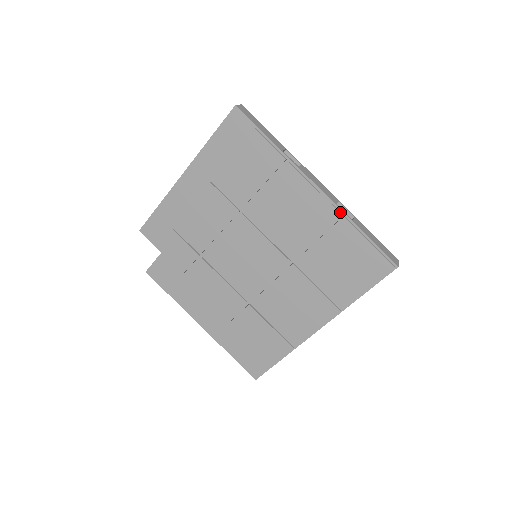
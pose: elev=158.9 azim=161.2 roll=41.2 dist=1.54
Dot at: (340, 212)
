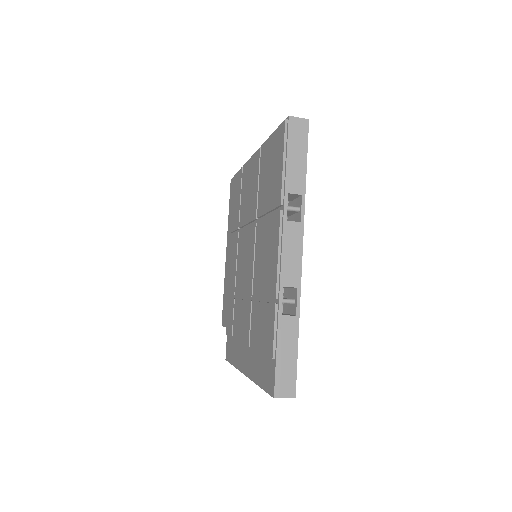
Dot at: occluded
